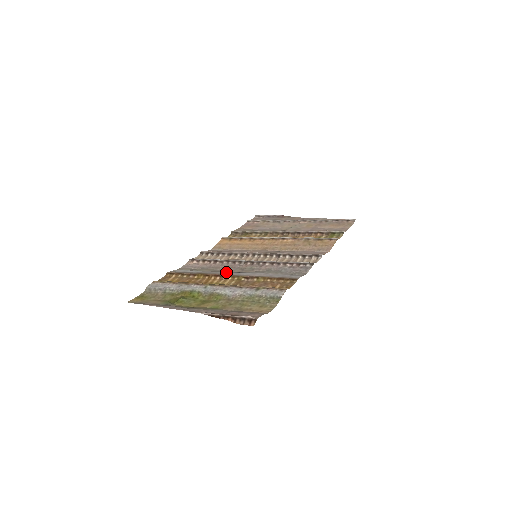
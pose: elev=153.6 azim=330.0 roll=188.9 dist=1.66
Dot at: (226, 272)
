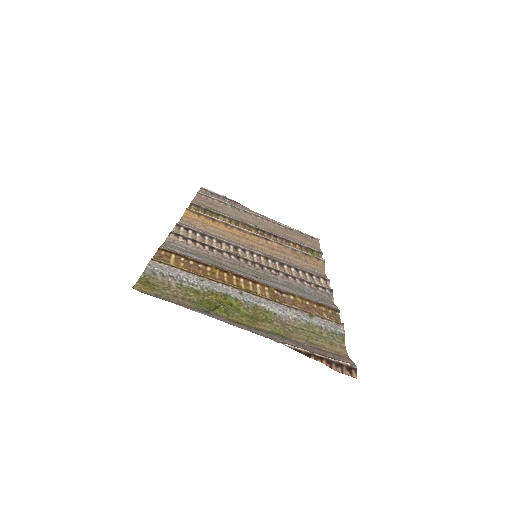
Dot at: (244, 273)
